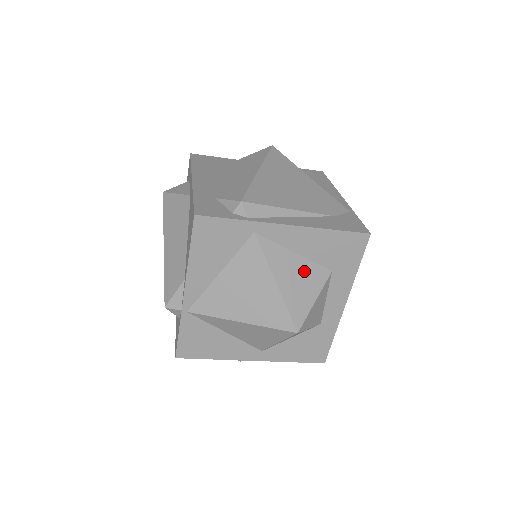
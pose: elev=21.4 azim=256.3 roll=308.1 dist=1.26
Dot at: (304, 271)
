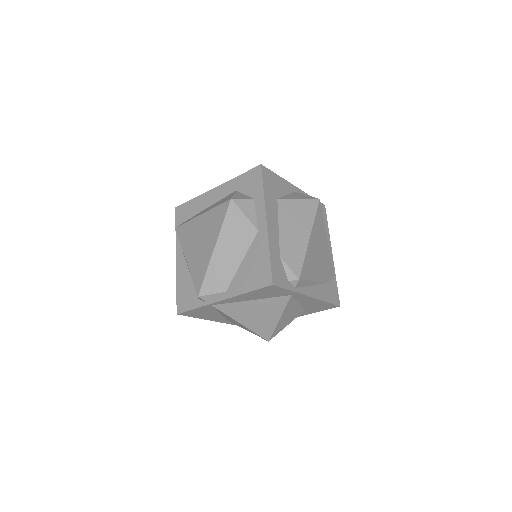
Dot at: (295, 312)
